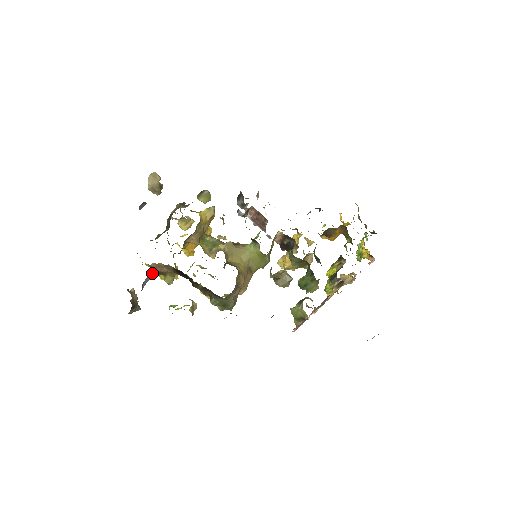
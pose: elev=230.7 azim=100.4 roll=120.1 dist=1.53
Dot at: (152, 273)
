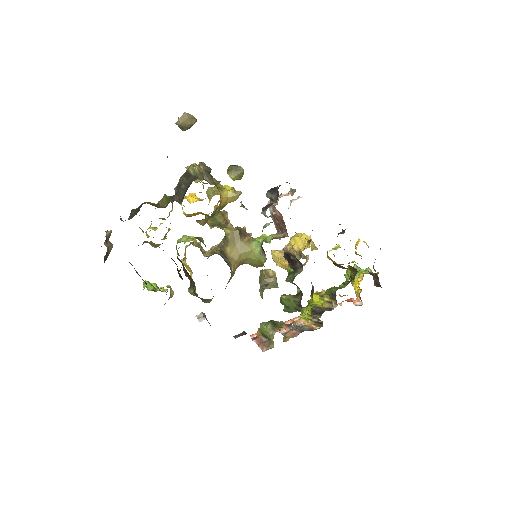
Dot at: occluded
